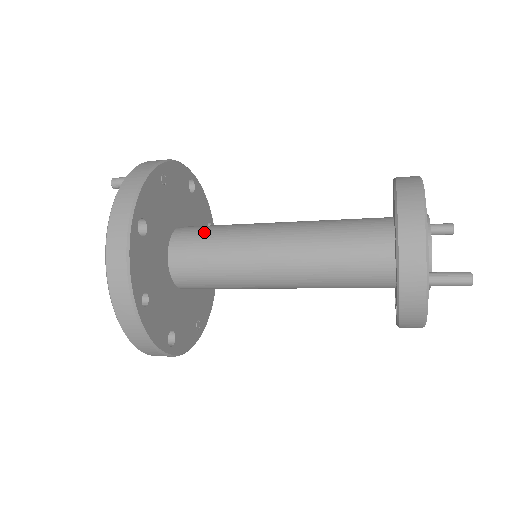
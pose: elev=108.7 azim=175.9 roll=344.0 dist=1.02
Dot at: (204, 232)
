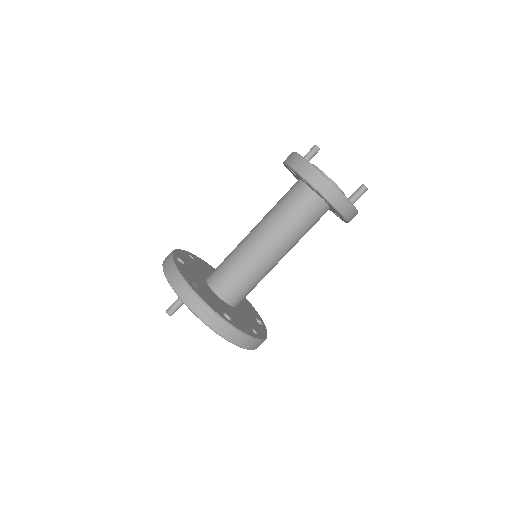
Dot at: (231, 278)
